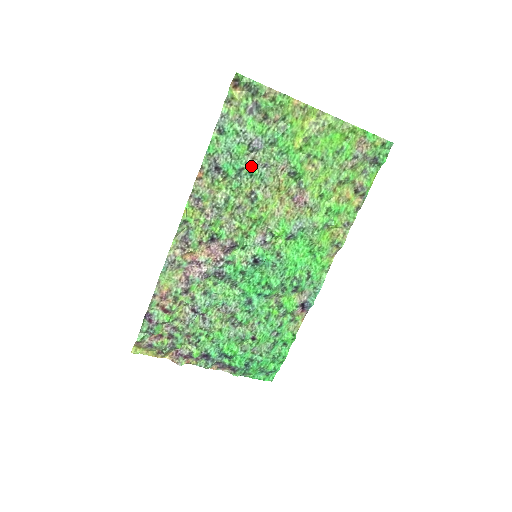
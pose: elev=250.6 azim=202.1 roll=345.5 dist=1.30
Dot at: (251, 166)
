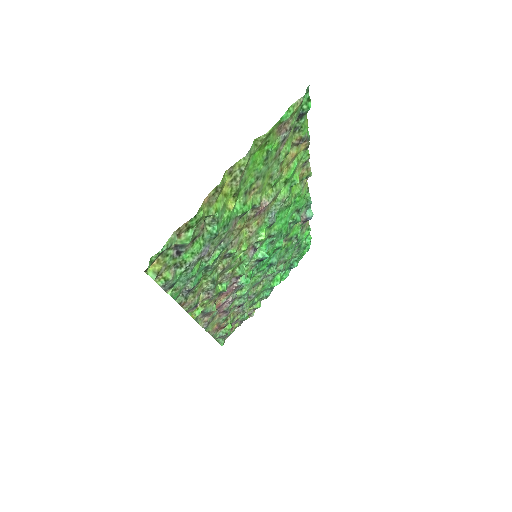
Dot at: (211, 257)
